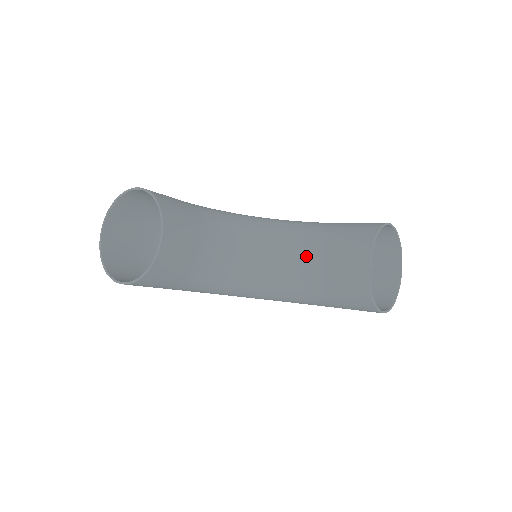
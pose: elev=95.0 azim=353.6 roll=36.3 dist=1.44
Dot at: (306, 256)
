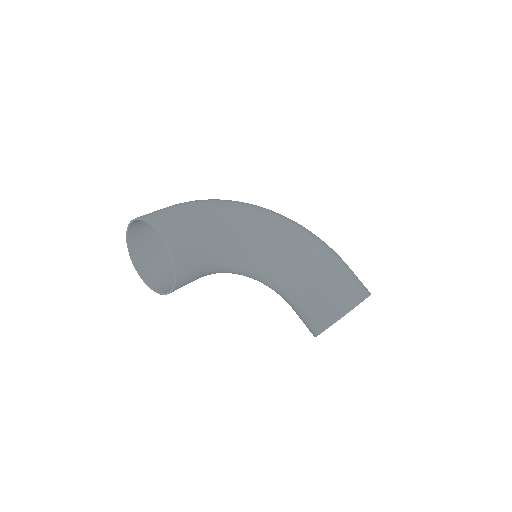
Dot at: (288, 289)
